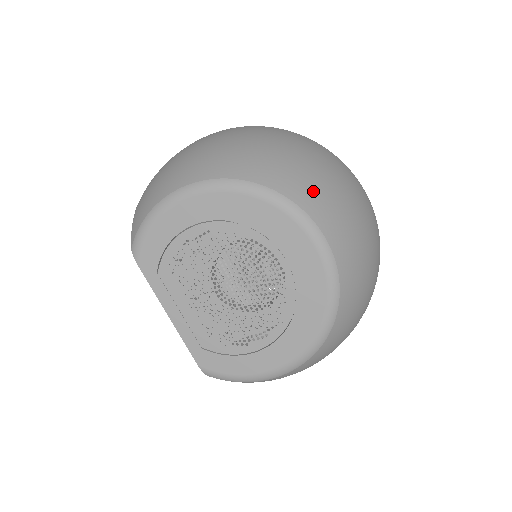
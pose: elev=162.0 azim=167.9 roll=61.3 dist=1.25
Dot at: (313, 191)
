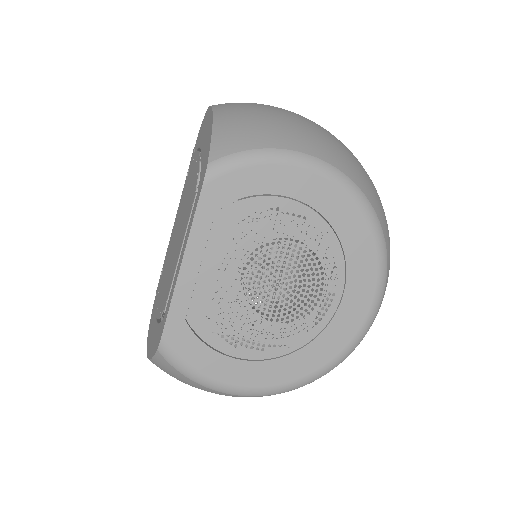
Dot at: occluded
